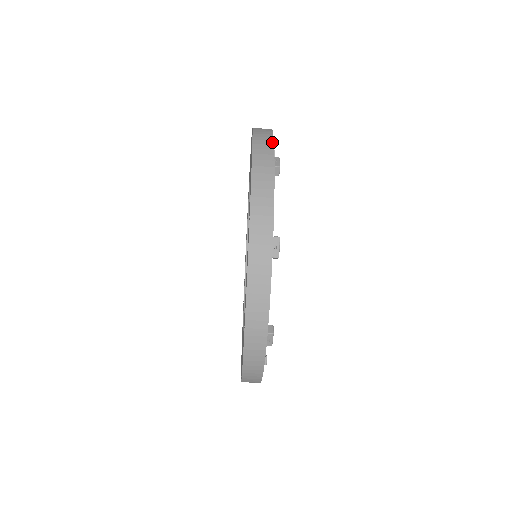
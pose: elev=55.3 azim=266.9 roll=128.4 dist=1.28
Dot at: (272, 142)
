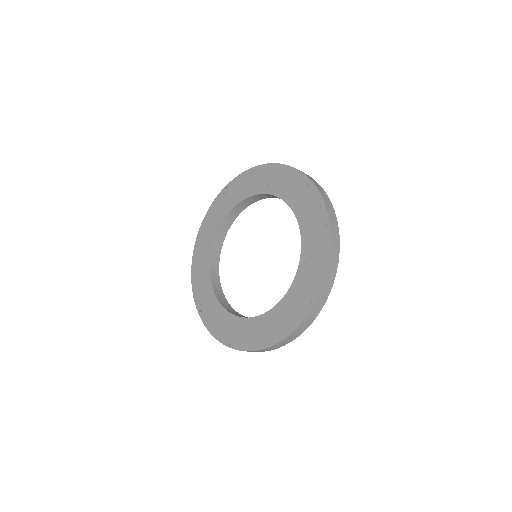
Dot at: occluded
